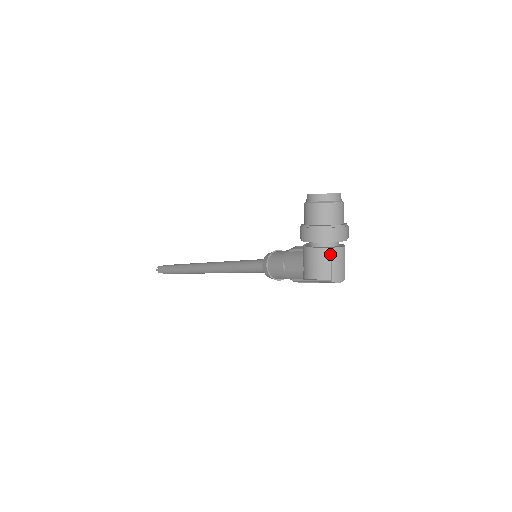
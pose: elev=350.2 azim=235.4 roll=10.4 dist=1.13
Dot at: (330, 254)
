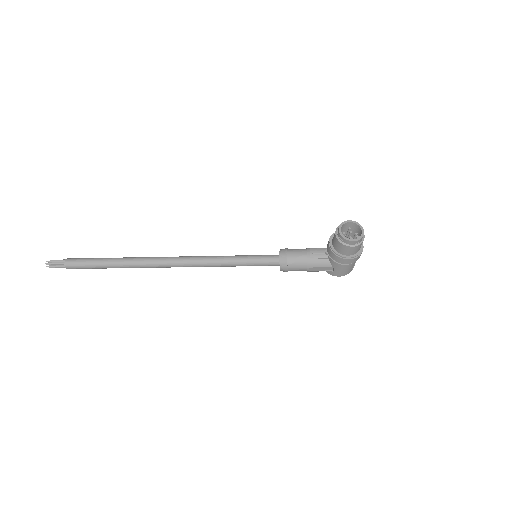
Dot at: occluded
